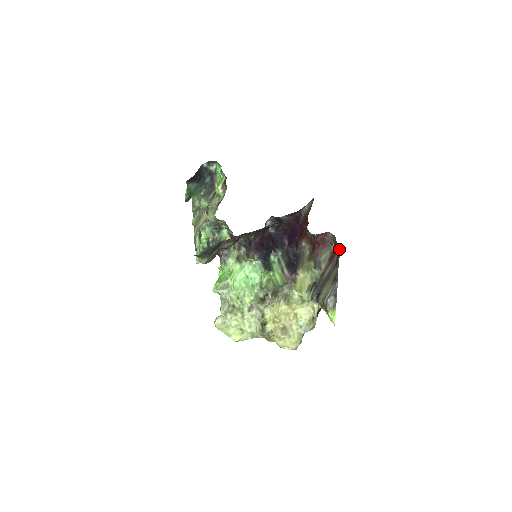
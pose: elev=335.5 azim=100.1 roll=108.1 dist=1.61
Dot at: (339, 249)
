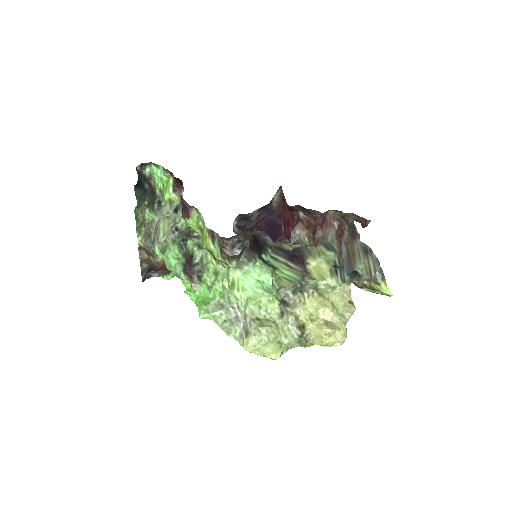
Dot at: (353, 222)
